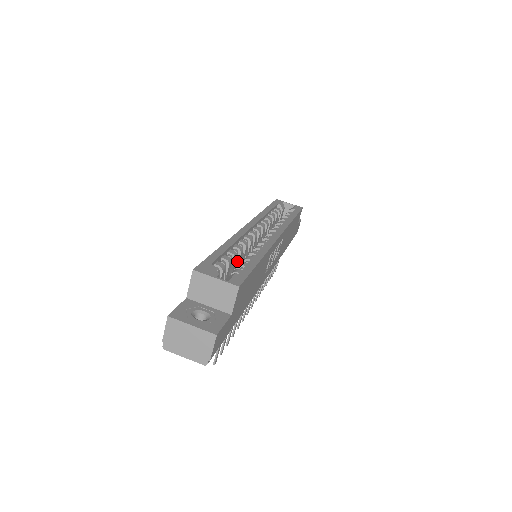
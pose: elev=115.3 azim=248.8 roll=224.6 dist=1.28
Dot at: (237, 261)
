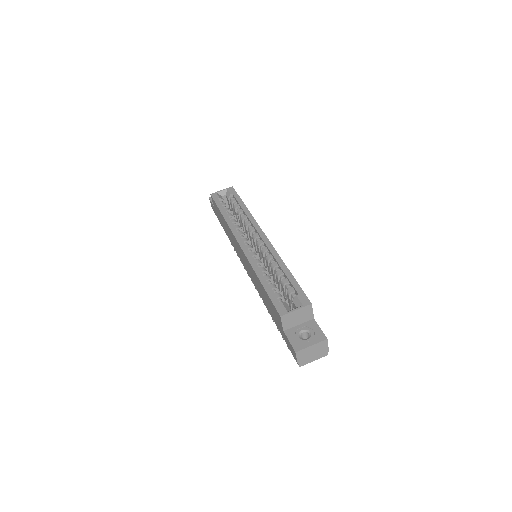
Dot at: occluded
